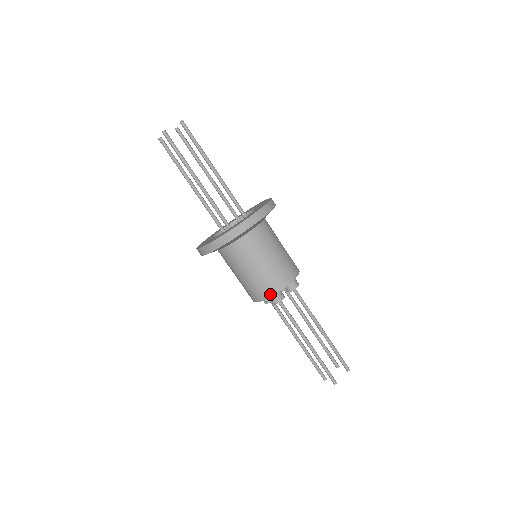
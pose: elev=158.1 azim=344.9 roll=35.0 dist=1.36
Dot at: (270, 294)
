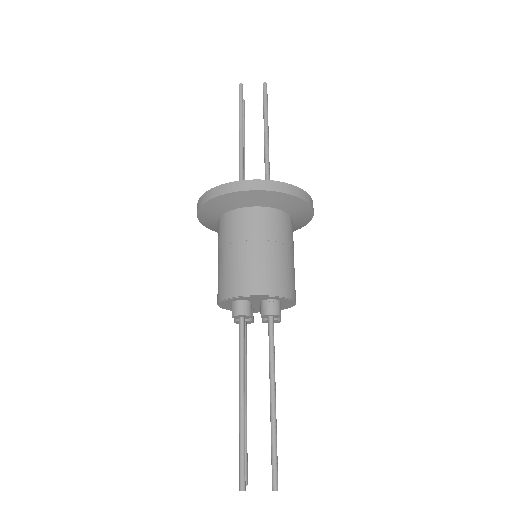
Dot at: (287, 294)
